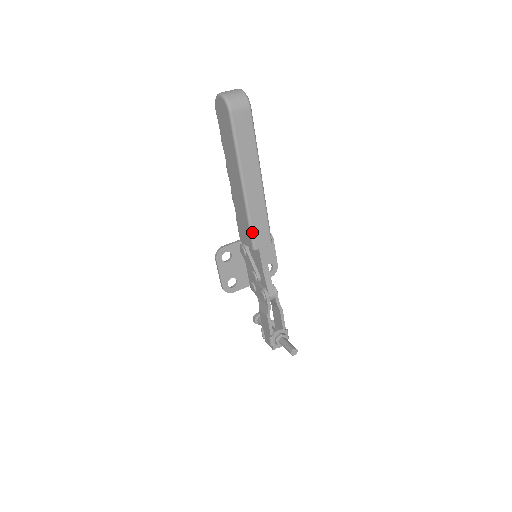
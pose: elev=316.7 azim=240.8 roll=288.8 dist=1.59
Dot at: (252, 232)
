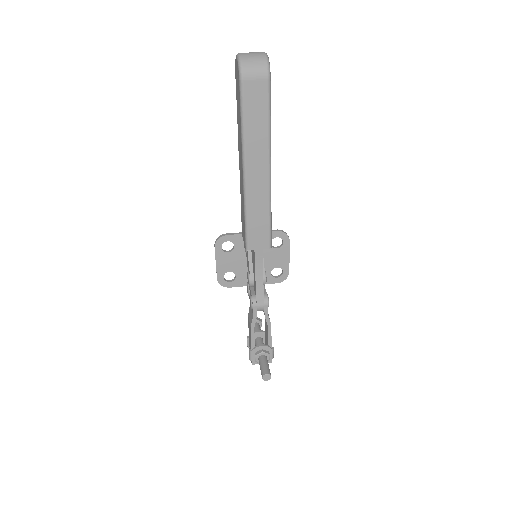
Dot at: (247, 229)
